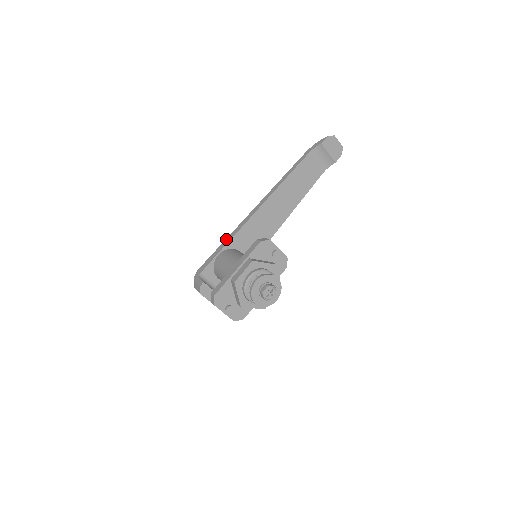
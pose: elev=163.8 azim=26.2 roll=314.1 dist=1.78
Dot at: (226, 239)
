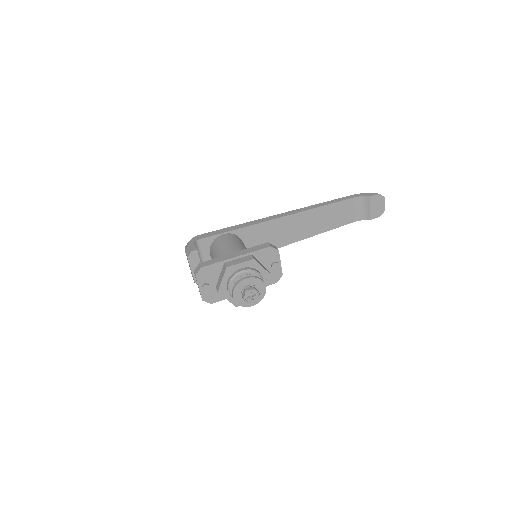
Dot at: (238, 225)
